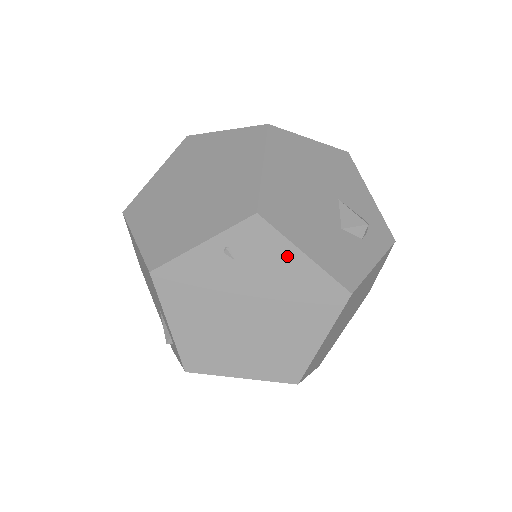
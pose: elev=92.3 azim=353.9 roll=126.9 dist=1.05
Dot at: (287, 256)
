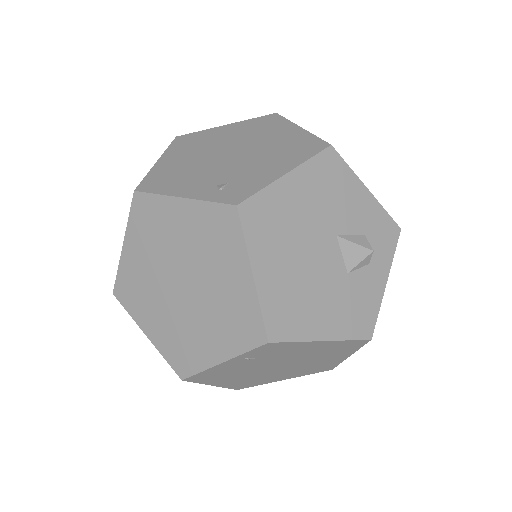
Dot at: (306, 346)
